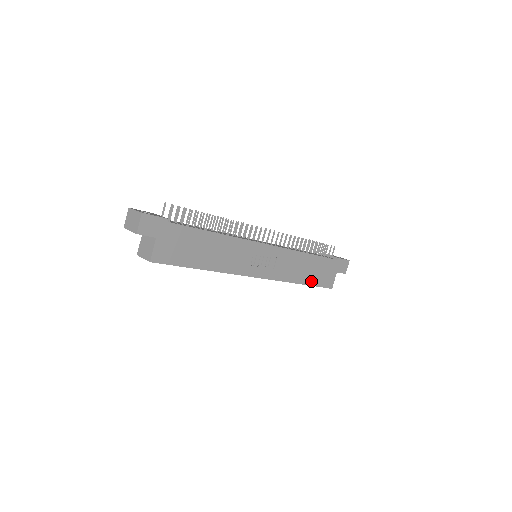
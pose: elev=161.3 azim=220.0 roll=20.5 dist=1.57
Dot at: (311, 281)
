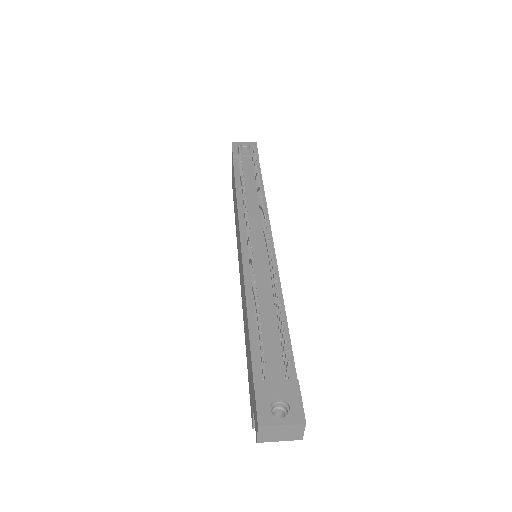
Dot at: occluded
